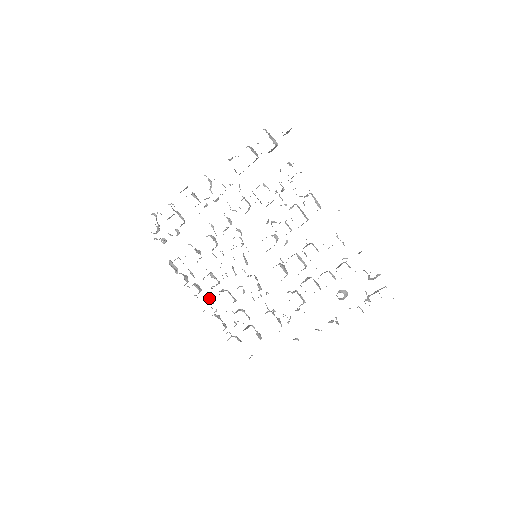
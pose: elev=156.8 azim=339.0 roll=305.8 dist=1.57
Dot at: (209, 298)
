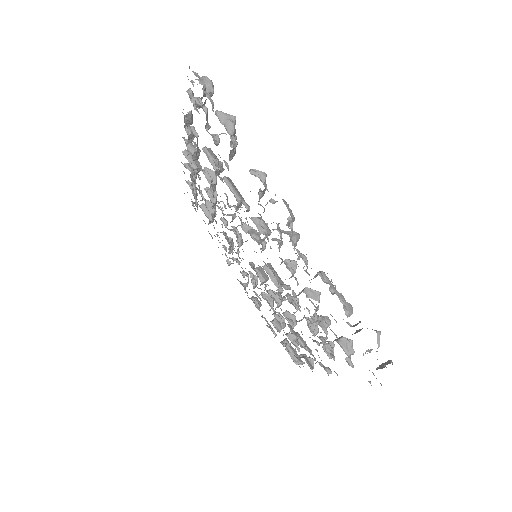
Dot at: (197, 171)
